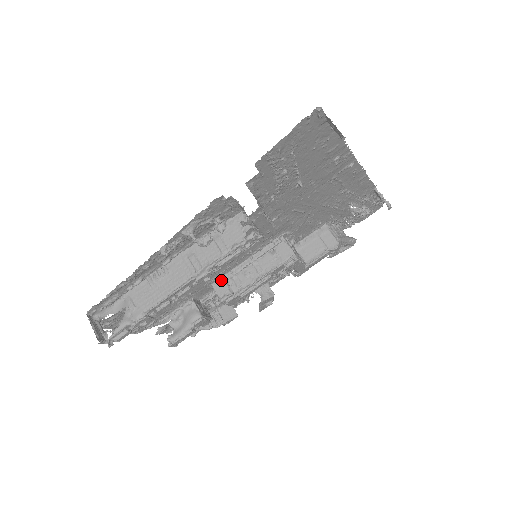
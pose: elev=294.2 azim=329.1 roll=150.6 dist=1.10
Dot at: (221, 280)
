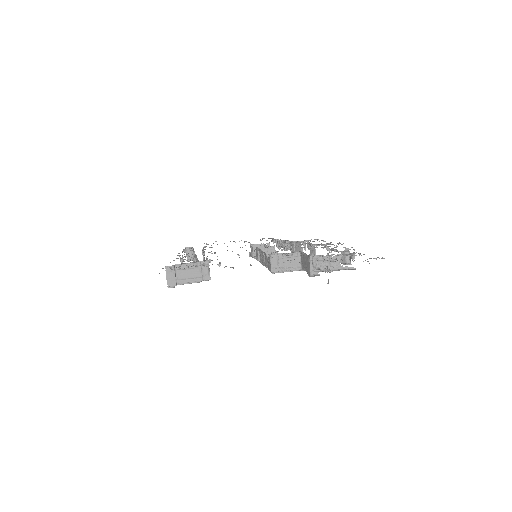
Dot at: (257, 248)
